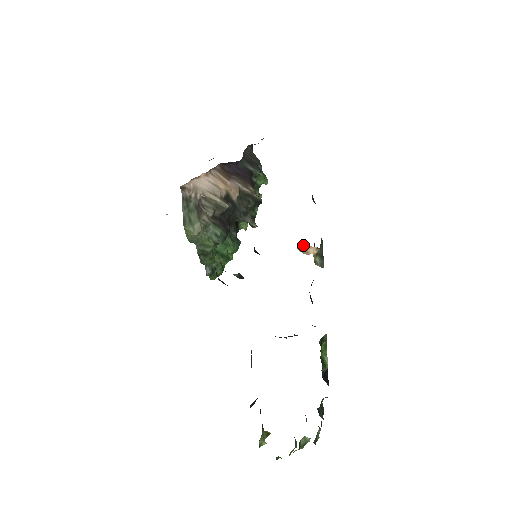
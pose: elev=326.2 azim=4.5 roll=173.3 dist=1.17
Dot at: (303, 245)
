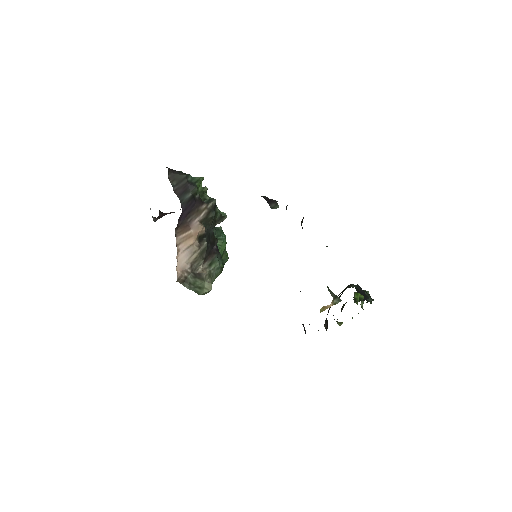
Dot at: (323, 309)
